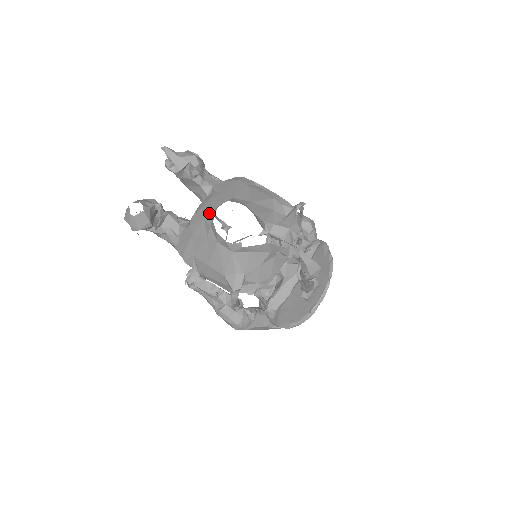
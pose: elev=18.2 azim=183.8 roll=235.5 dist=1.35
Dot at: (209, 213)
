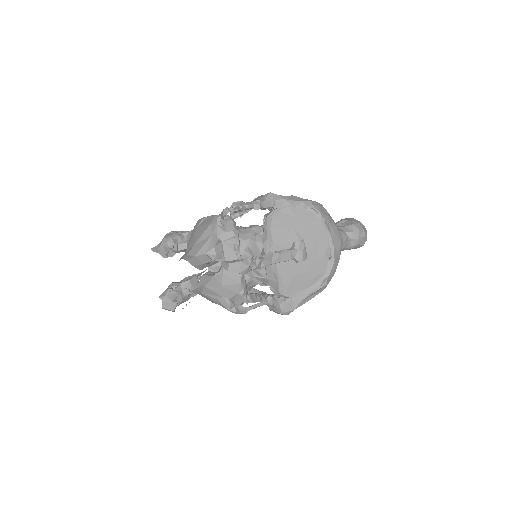
Dot at: occluded
